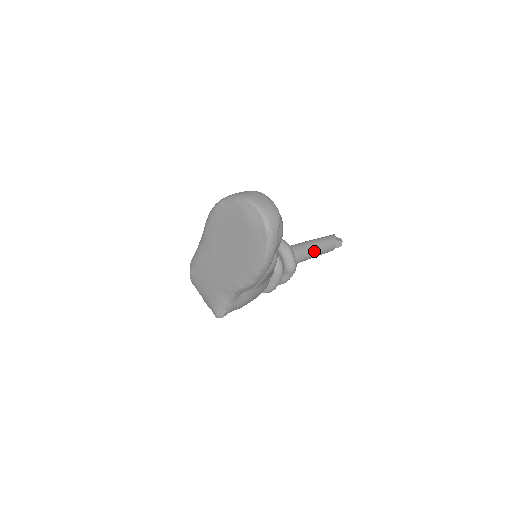
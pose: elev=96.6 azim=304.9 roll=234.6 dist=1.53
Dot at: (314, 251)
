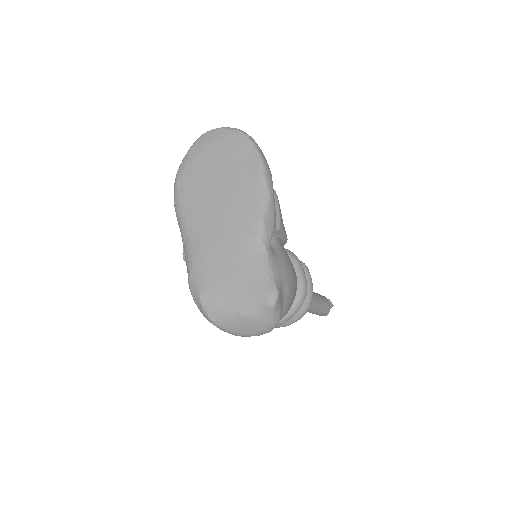
Dot at: occluded
